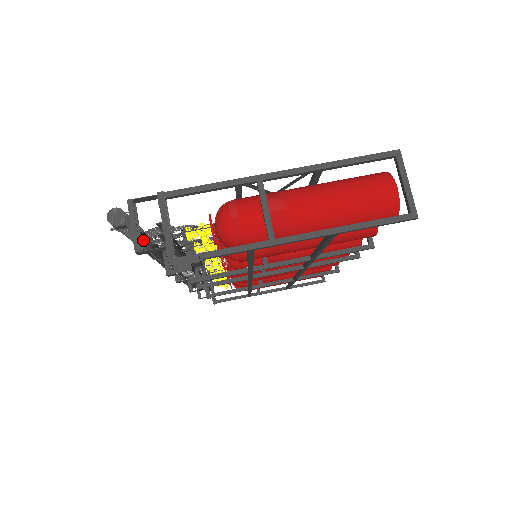
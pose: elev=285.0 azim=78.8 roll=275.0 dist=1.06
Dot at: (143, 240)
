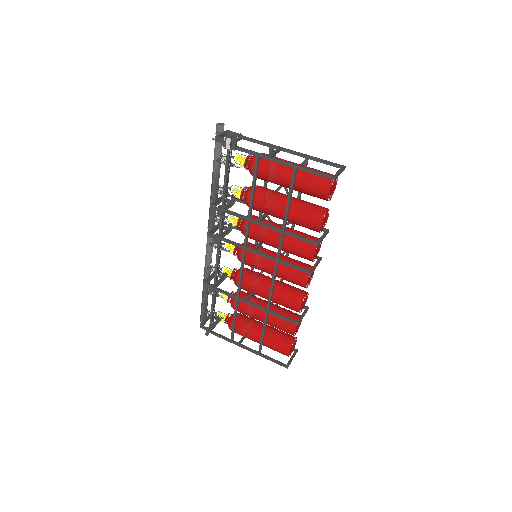
Dot at: (218, 160)
